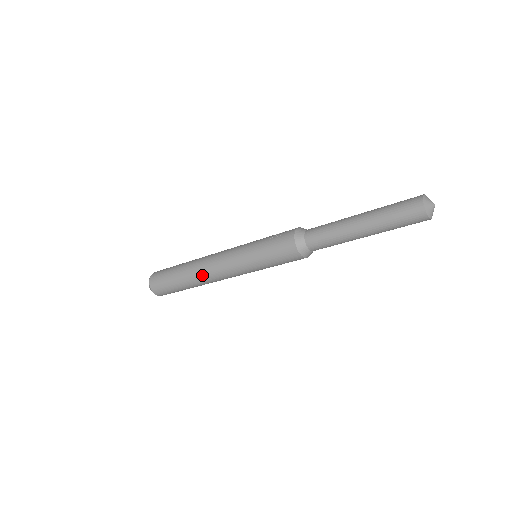
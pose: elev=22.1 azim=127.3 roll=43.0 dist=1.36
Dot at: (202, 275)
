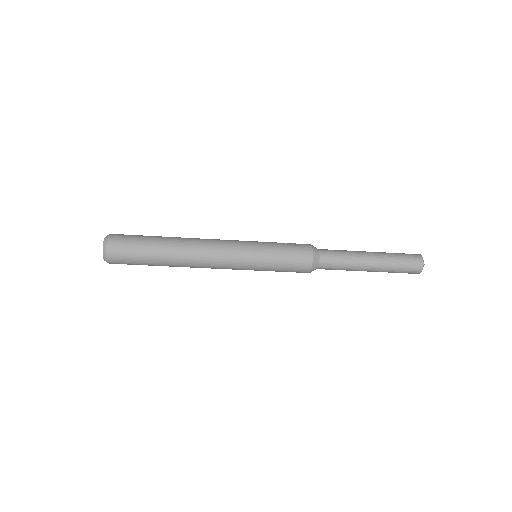
Dot at: (192, 261)
